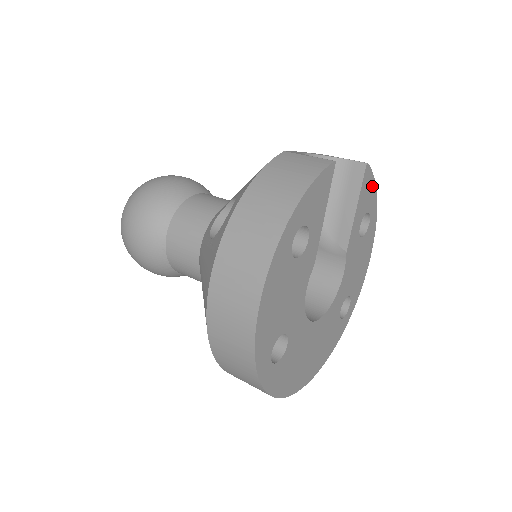
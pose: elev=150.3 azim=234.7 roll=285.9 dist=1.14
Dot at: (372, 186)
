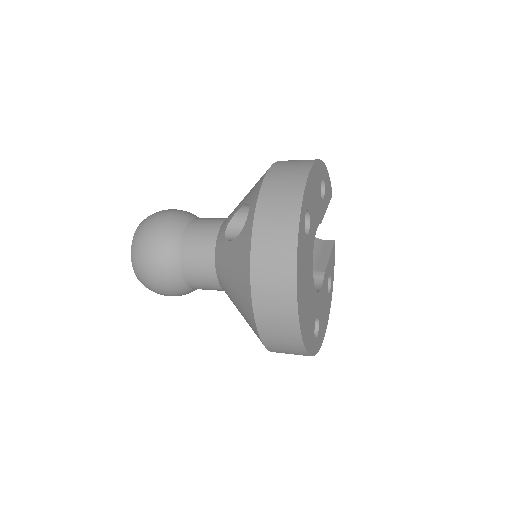
Dot at: (333, 266)
